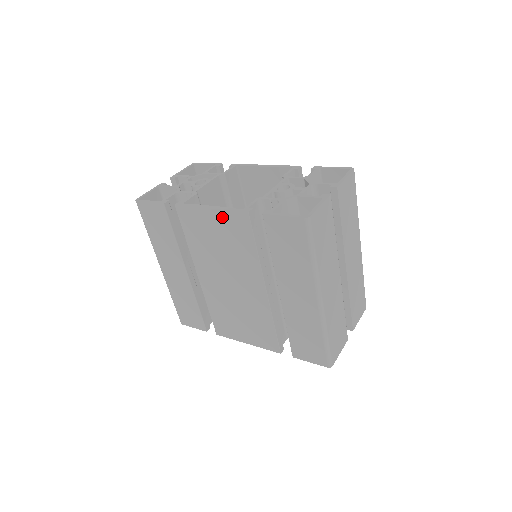
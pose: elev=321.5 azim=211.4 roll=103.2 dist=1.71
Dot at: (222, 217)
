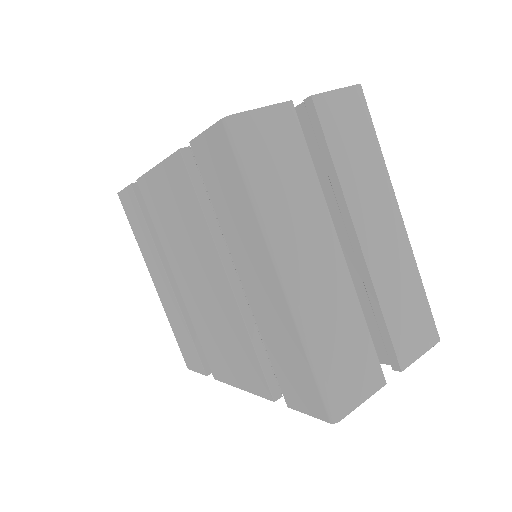
Dot at: (166, 173)
